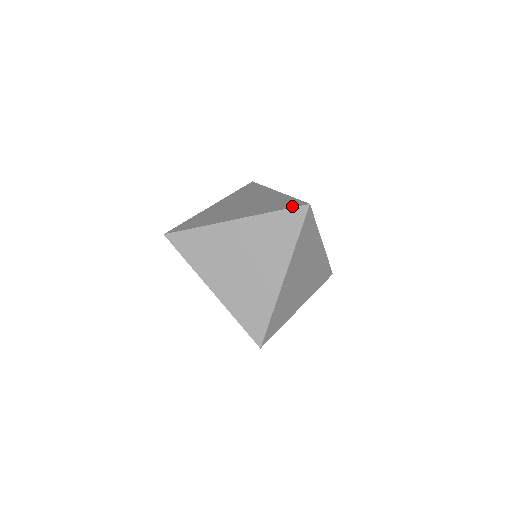
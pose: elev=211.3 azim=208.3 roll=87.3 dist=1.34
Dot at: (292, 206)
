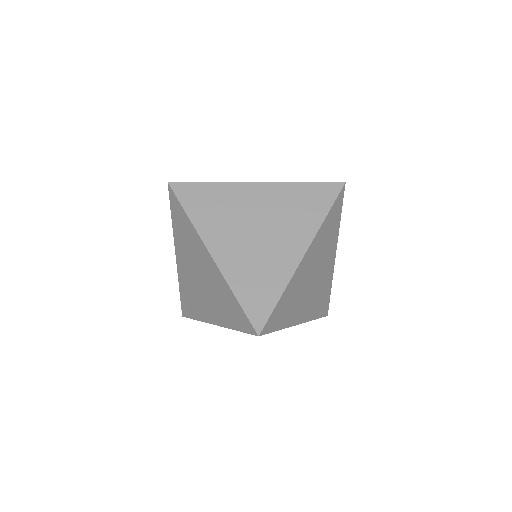
Dot at: (325, 182)
